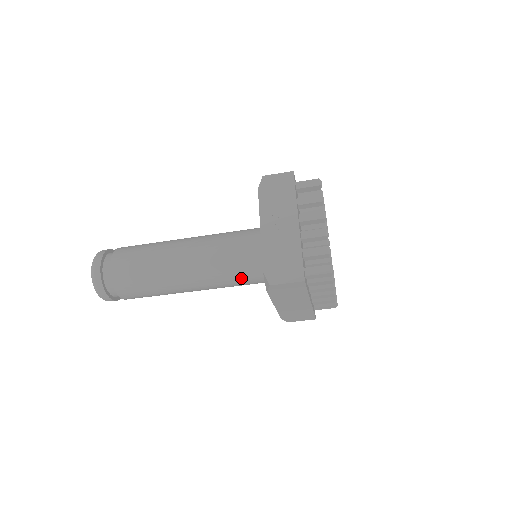
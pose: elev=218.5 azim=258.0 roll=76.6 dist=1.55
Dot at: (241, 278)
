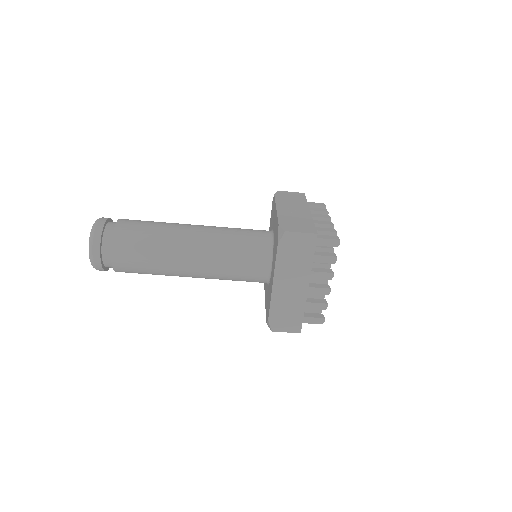
Dot at: (243, 259)
